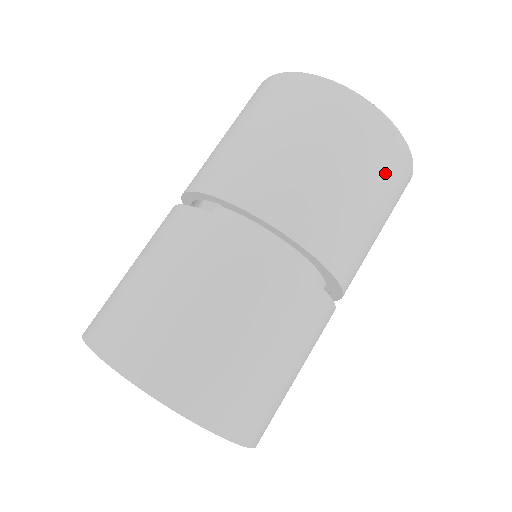
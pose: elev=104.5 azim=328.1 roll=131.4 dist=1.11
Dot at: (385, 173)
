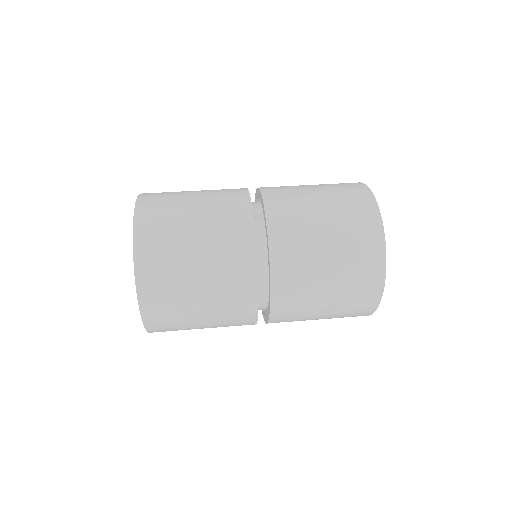
Dot at: (350, 306)
